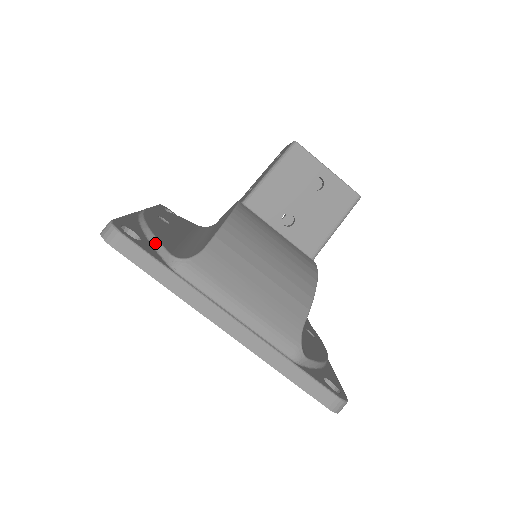
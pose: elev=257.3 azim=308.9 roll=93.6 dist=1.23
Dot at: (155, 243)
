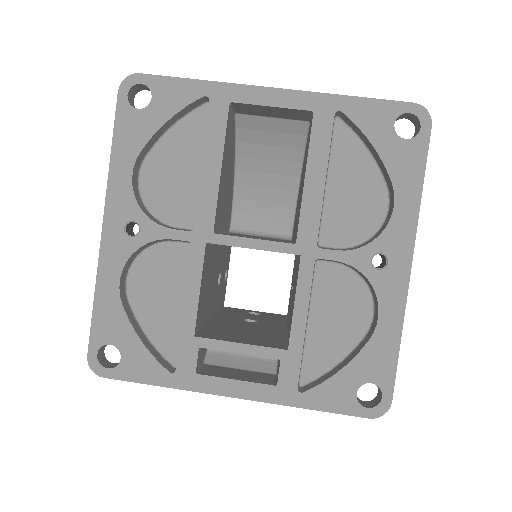
Dot at: occluded
